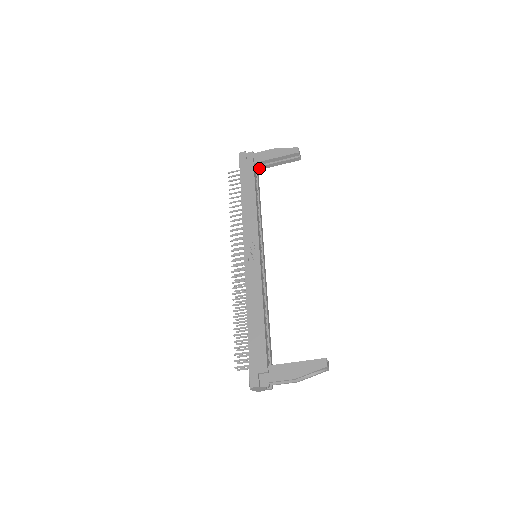
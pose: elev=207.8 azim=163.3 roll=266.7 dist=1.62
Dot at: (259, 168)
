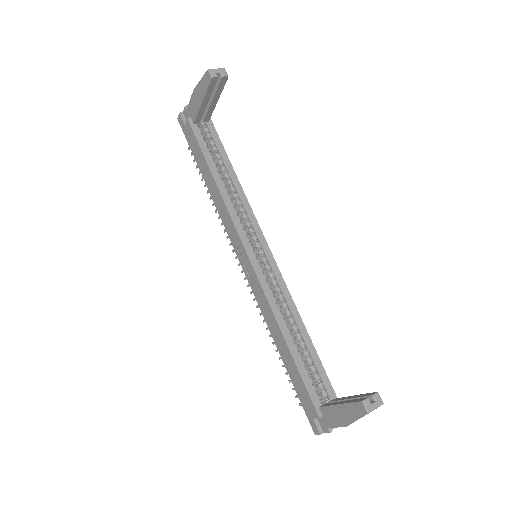
Dot at: (206, 120)
